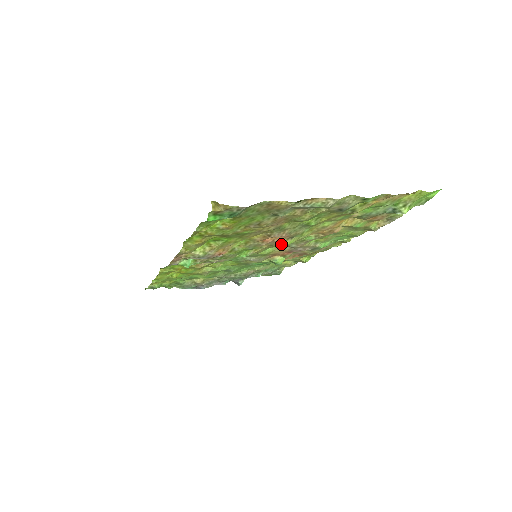
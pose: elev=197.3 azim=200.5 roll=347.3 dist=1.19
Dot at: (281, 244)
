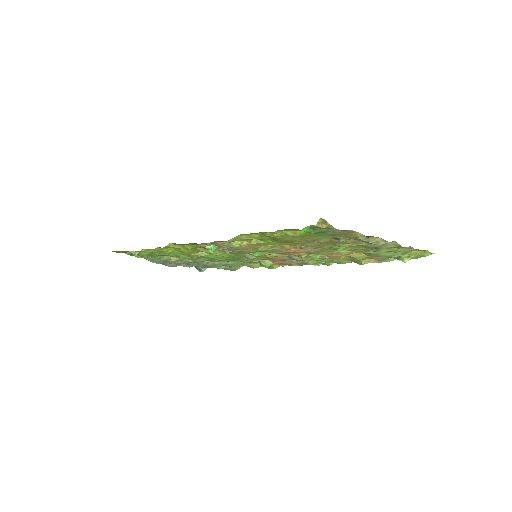
Dot at: occluded
